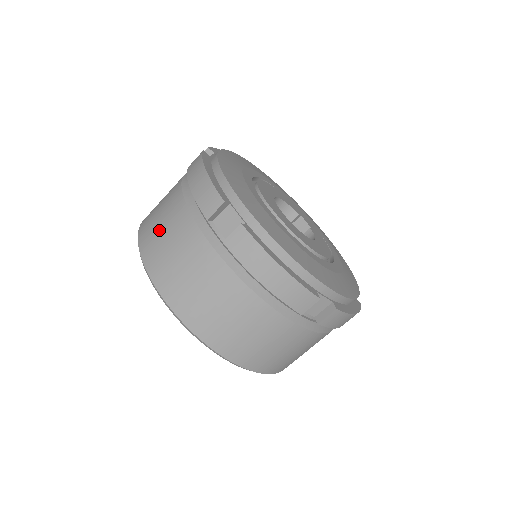
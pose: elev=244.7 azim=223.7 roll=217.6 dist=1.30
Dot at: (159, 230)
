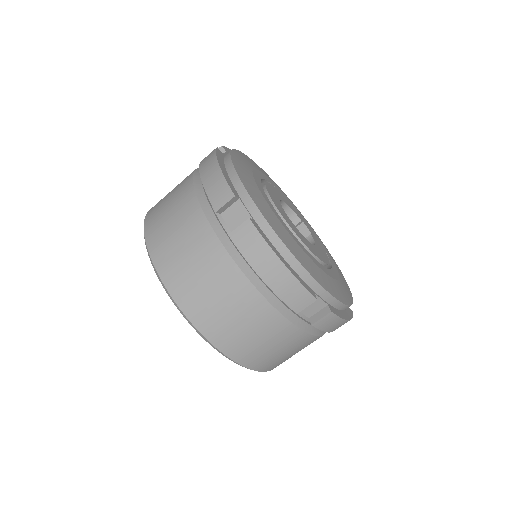
Dot at: (167, 218)
